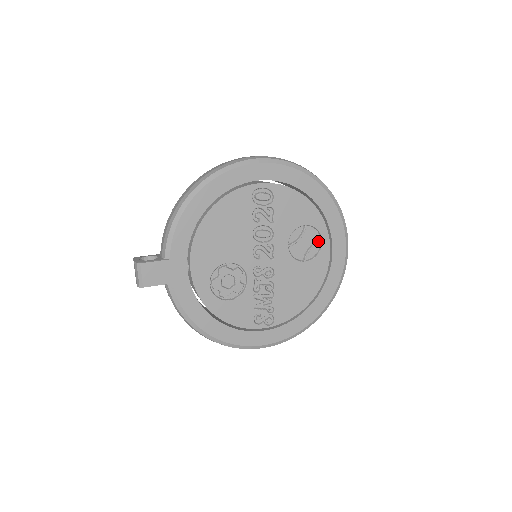
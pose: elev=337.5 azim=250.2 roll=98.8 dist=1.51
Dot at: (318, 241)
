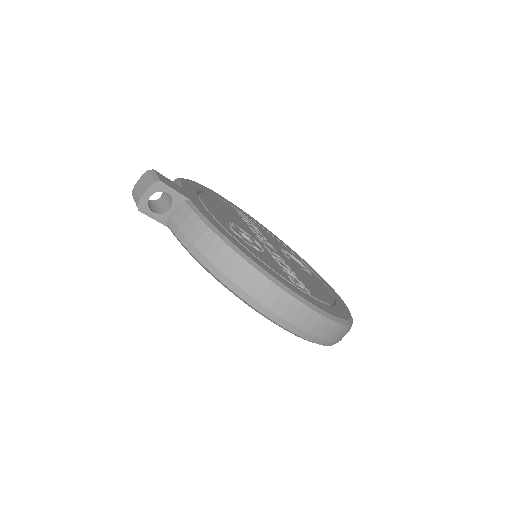
Dot at: (305, 268)
